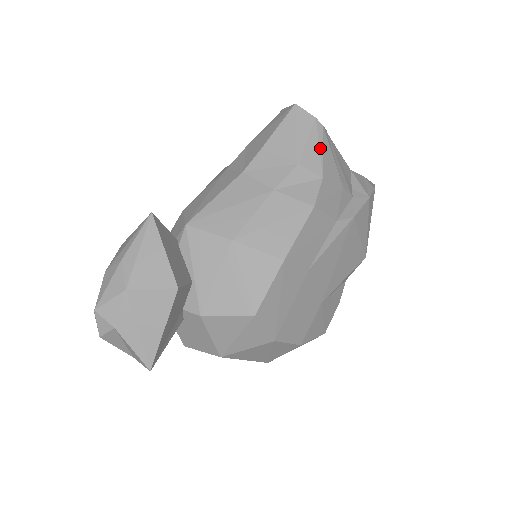
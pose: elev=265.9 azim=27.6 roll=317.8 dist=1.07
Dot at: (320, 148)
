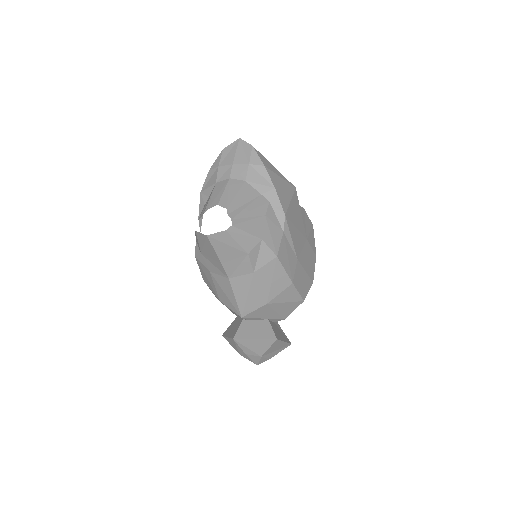
Dot at: (245, 234)
